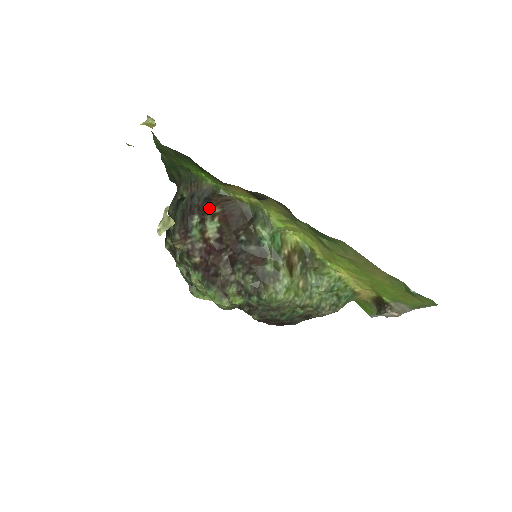
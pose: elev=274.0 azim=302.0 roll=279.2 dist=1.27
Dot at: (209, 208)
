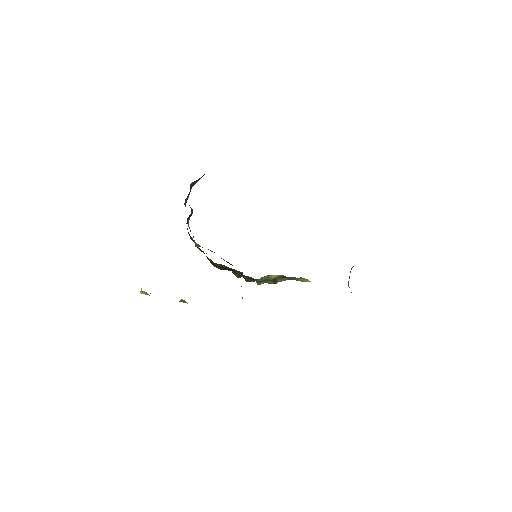
Dot at: occluded
